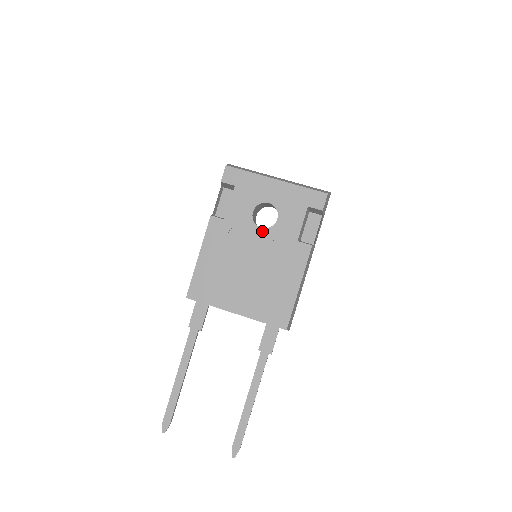
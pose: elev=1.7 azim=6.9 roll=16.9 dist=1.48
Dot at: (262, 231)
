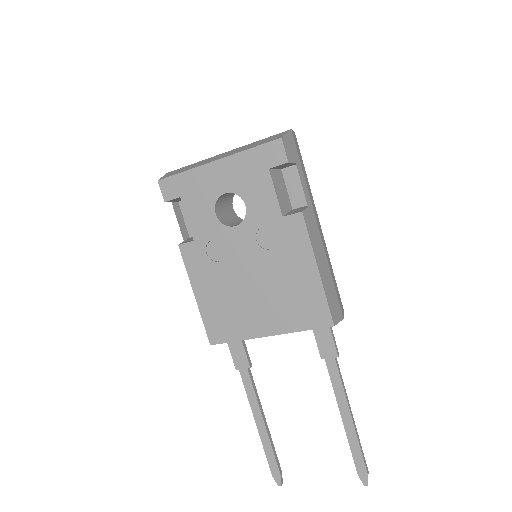
Dot at: (238, 229)
